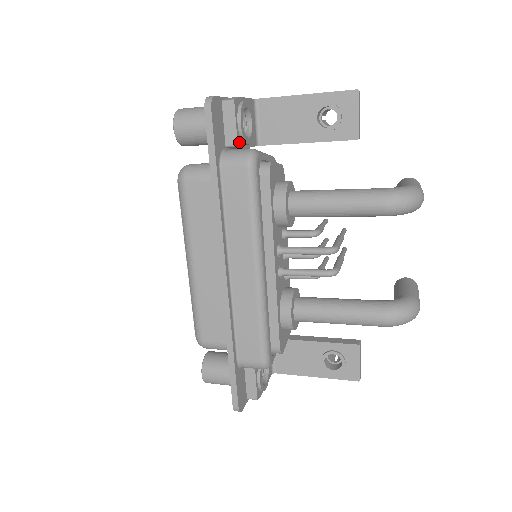
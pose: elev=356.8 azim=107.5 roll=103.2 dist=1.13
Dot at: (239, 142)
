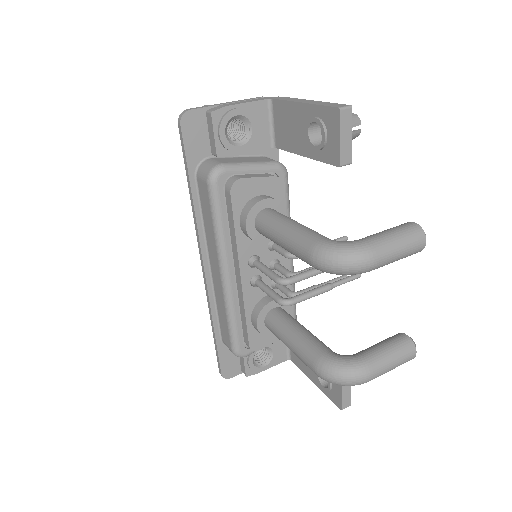
Dot at: (221, 152)
